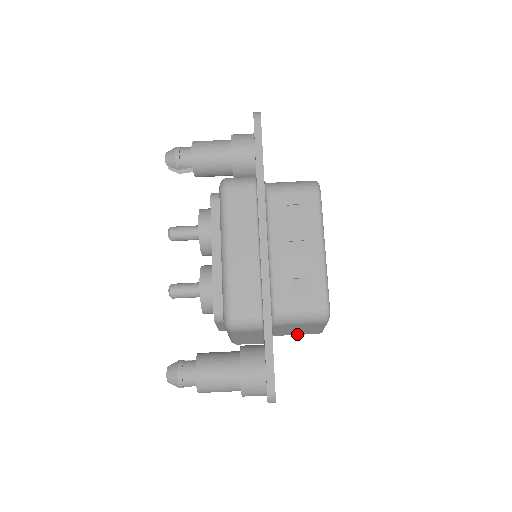
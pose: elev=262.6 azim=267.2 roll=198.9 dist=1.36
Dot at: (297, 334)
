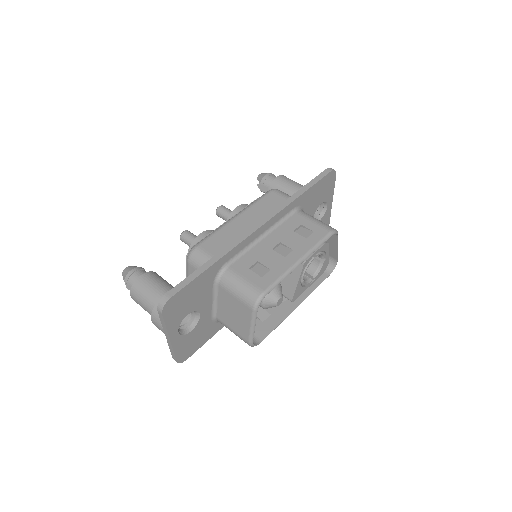
Dot at: (232, 328)
